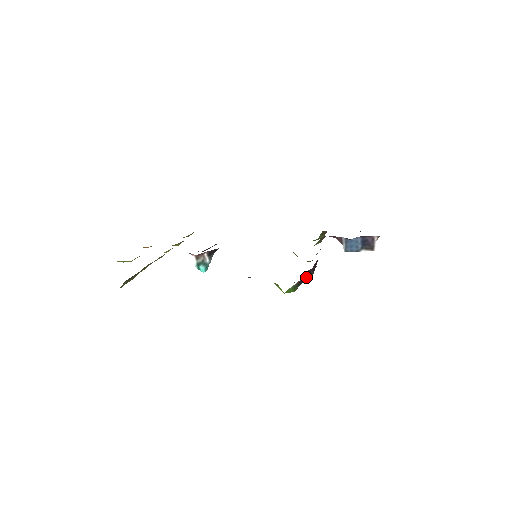
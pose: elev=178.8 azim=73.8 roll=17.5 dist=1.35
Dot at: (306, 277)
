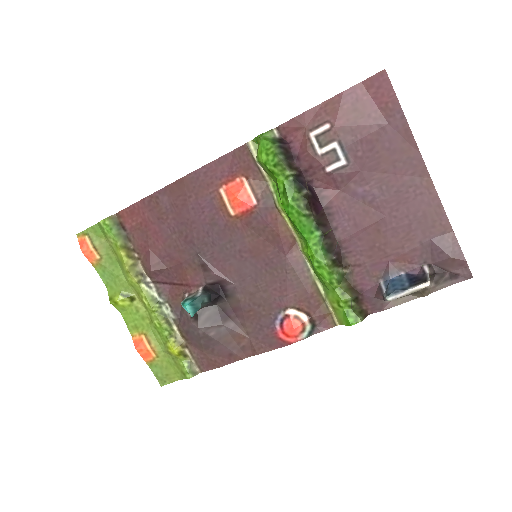
Dot at: (296, 177)
